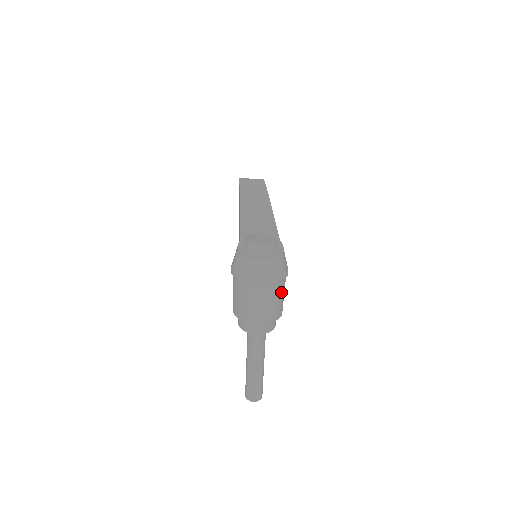
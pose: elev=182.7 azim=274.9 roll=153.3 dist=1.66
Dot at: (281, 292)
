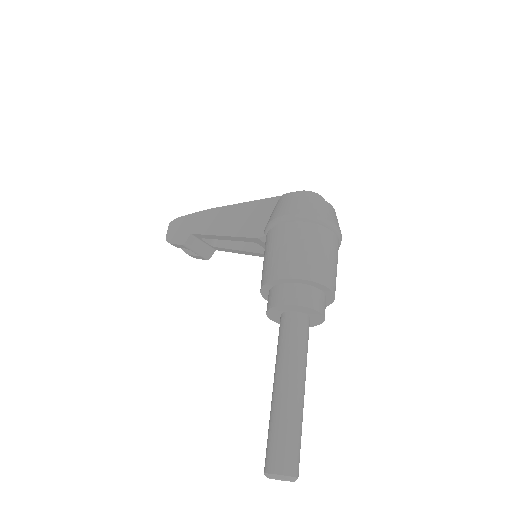
Dot at: occluded
